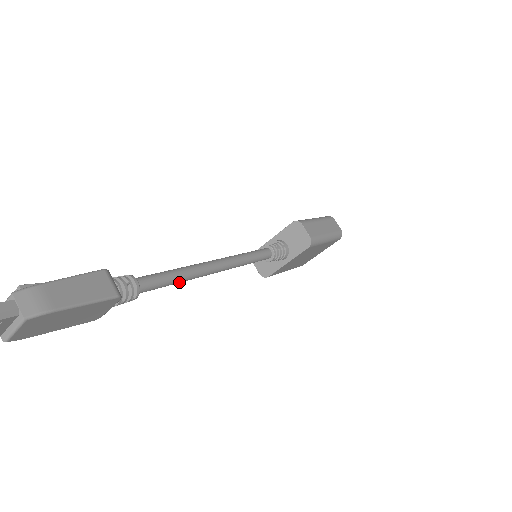
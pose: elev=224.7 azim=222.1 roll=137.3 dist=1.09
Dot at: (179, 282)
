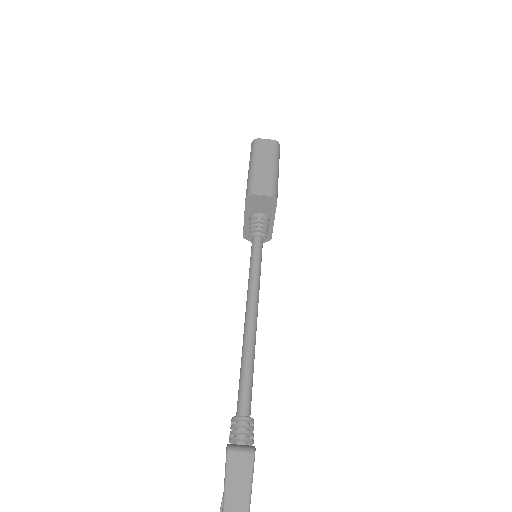
Dot at: (253, 366)
